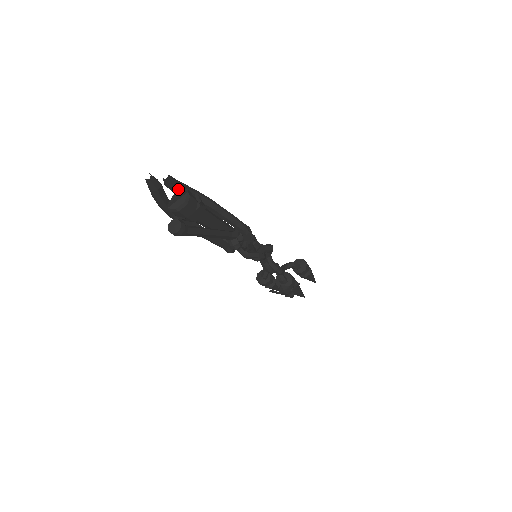
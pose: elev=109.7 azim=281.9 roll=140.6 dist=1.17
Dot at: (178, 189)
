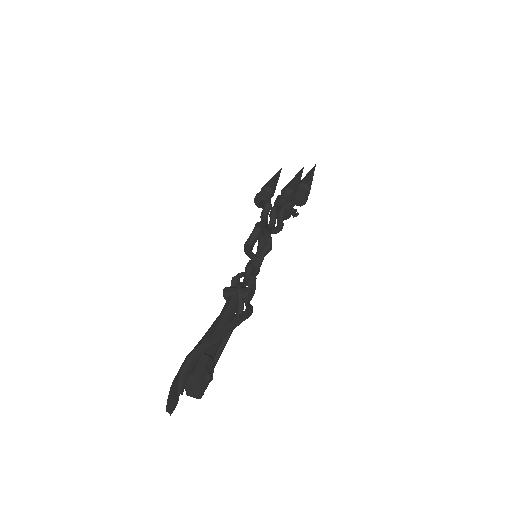
Dot at: (189, 373)
